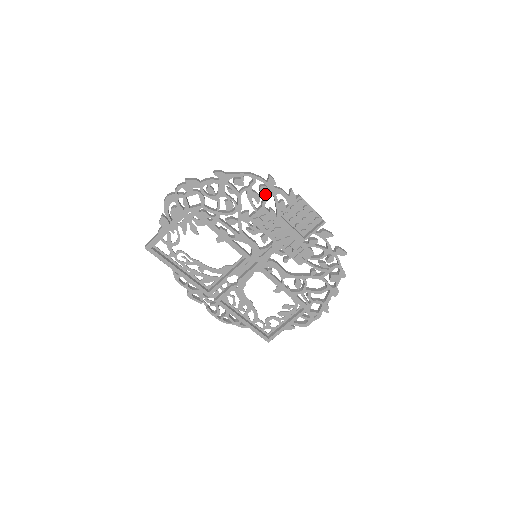
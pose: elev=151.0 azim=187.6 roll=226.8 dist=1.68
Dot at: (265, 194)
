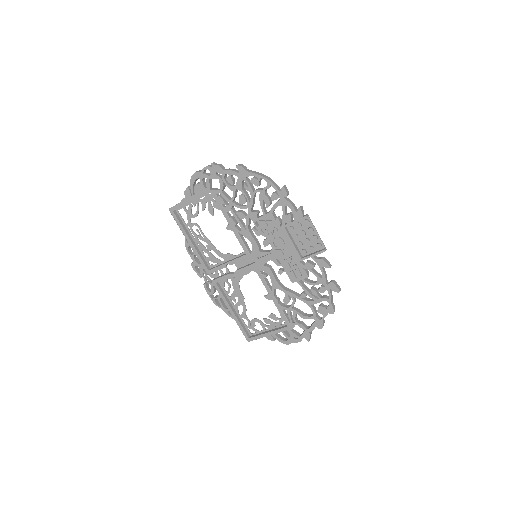
Dot at: (276, 202)
